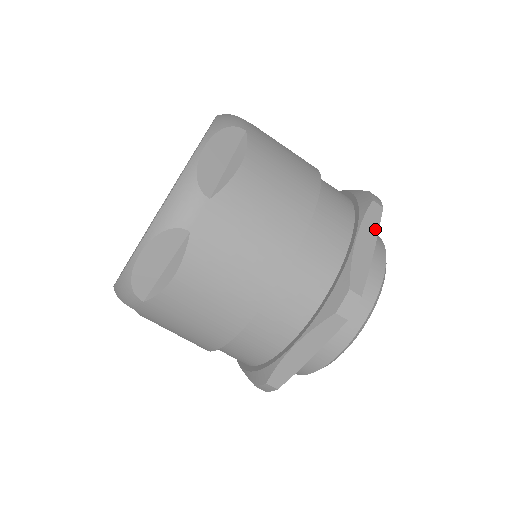
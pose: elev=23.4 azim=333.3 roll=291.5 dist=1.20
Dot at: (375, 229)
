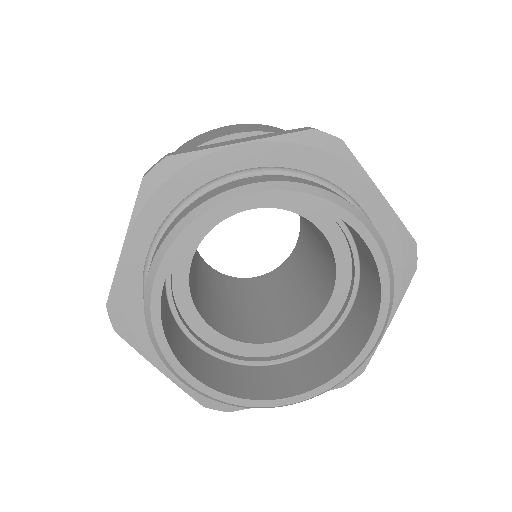
Dot at: (395, 214)
